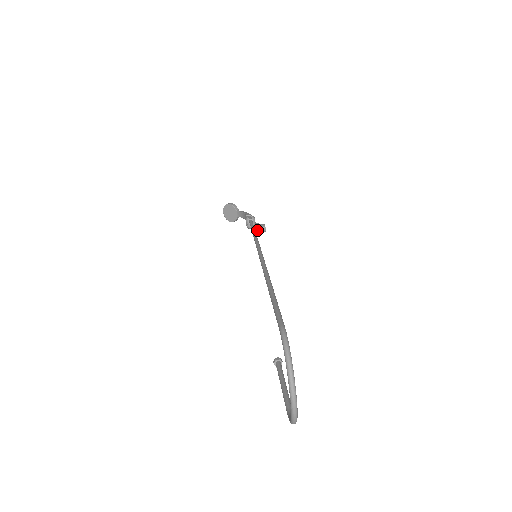
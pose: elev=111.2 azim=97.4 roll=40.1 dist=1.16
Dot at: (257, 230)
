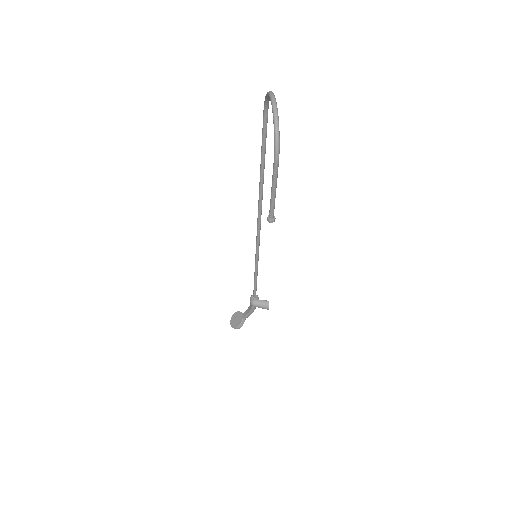
Dot at: (261, 305)
